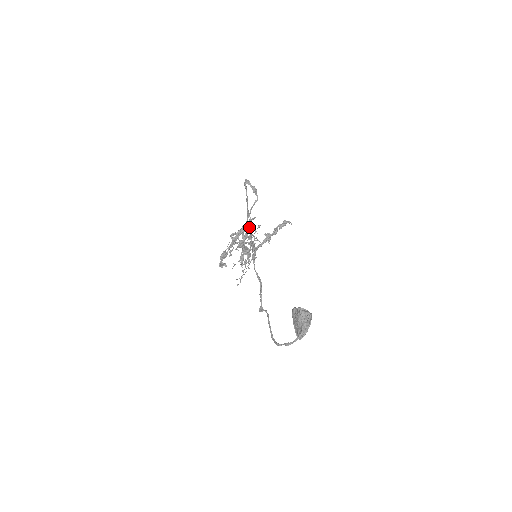
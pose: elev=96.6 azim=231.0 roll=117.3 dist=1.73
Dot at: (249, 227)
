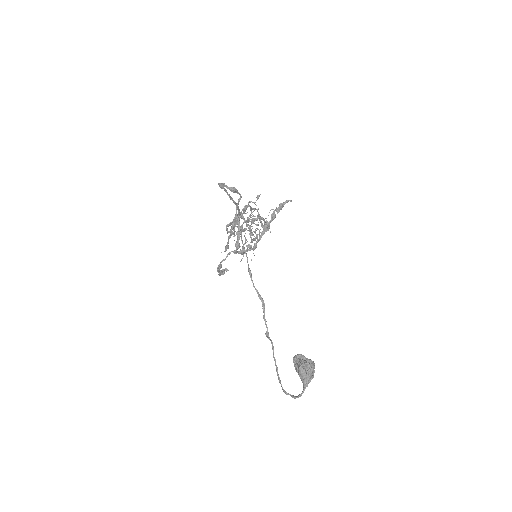
Dot at: (239, 232)
